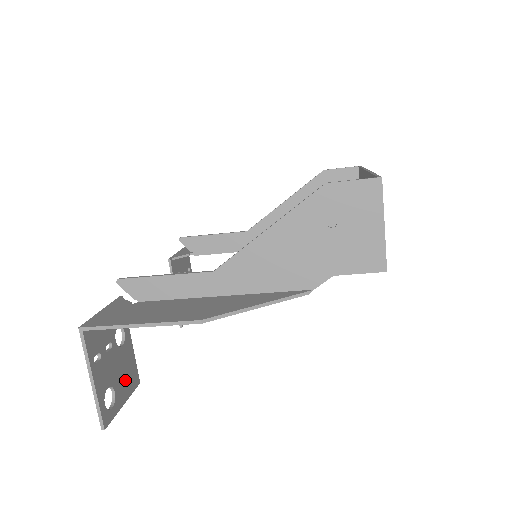
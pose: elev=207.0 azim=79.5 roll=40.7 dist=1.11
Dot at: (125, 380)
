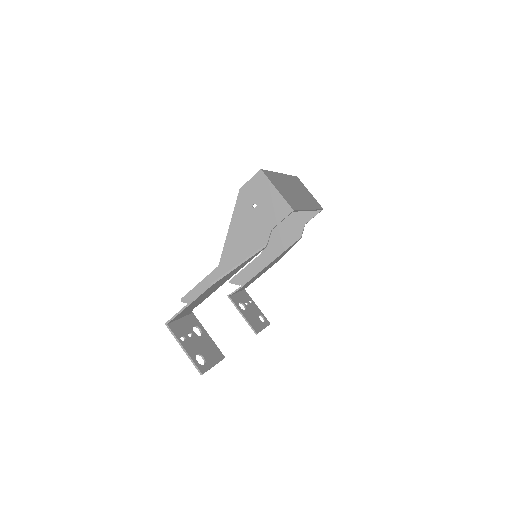
Dot at: (211, 353)
